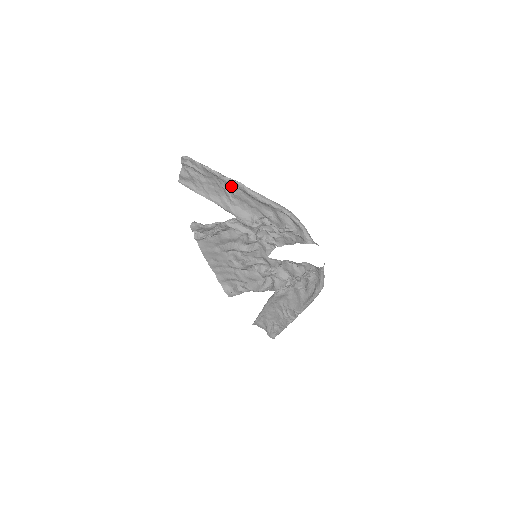
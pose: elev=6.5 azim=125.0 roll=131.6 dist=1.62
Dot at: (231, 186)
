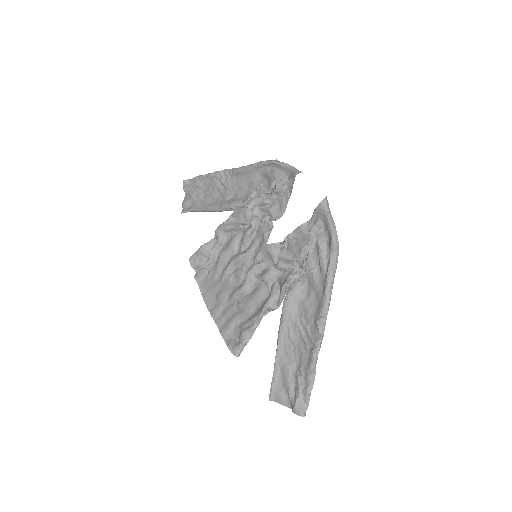
Dot at: (223, 179)
